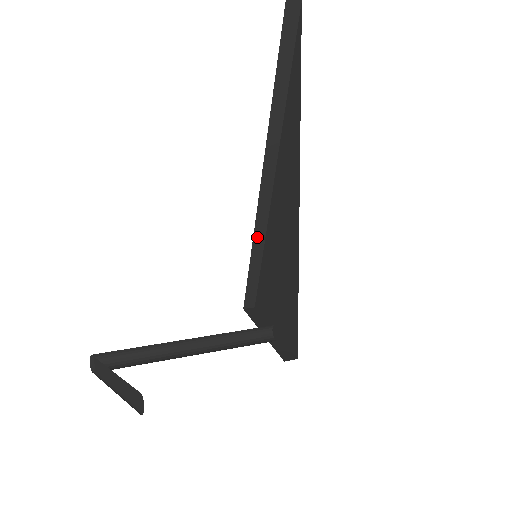
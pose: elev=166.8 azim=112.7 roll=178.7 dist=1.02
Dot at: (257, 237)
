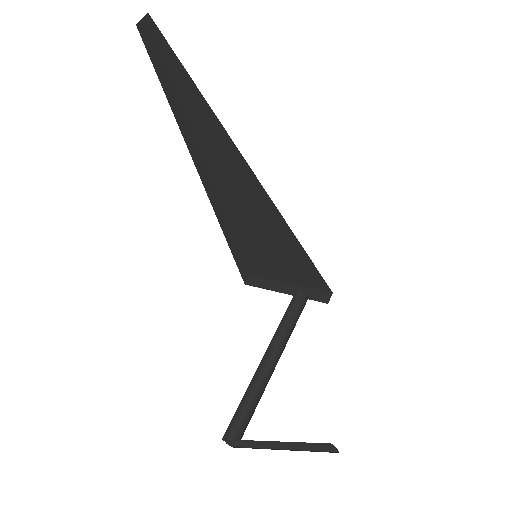
Dot at: (226, 232)
